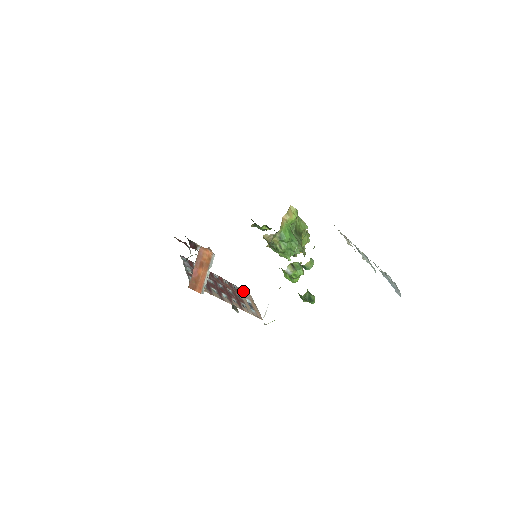
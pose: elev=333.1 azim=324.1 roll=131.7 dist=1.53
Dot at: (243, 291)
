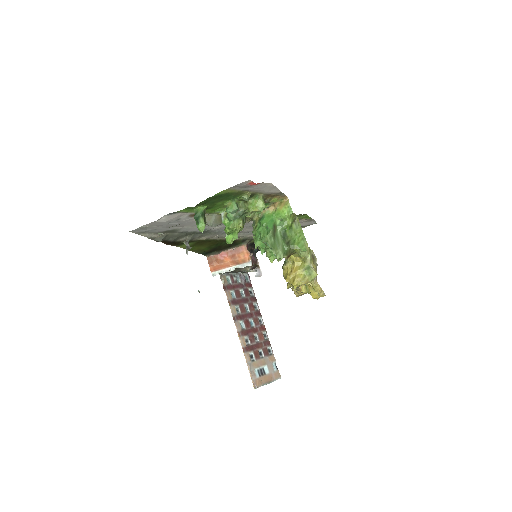
Dot at: (276, 366)
